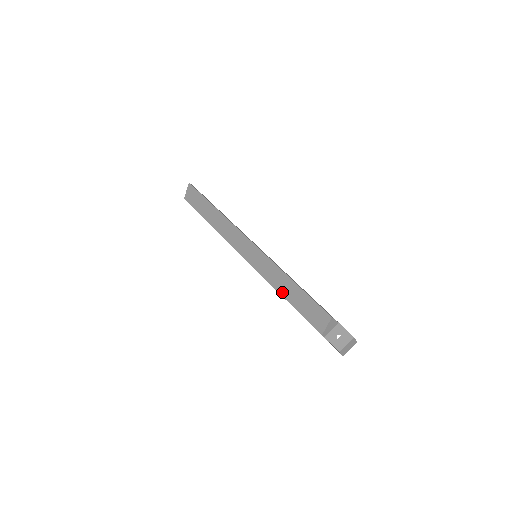
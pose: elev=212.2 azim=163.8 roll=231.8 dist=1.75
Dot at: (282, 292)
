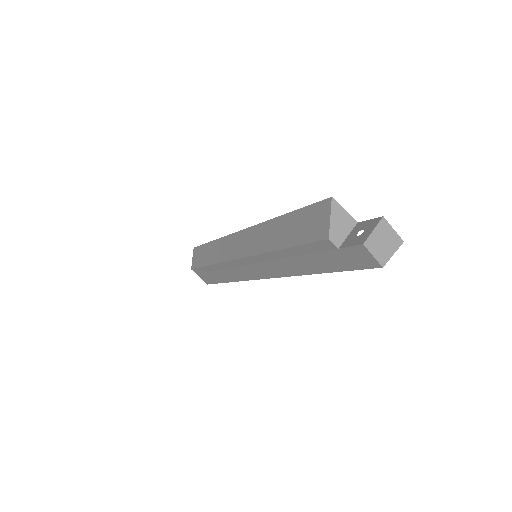
Dot at: (276, 245)
